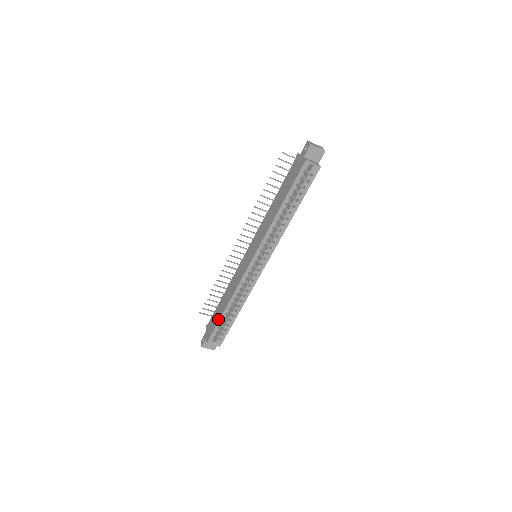
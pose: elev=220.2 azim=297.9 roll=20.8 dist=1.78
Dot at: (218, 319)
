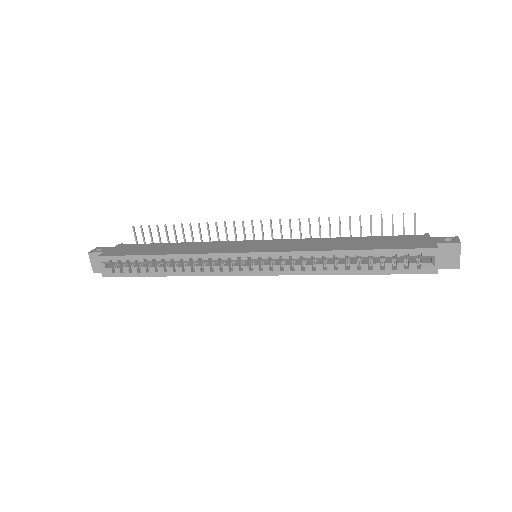
Dot at: (140, 253)
